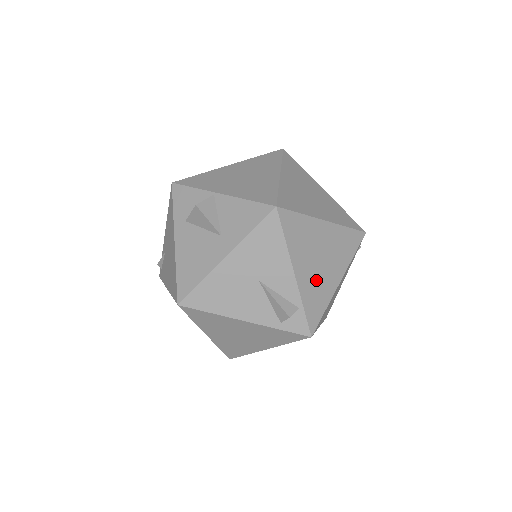
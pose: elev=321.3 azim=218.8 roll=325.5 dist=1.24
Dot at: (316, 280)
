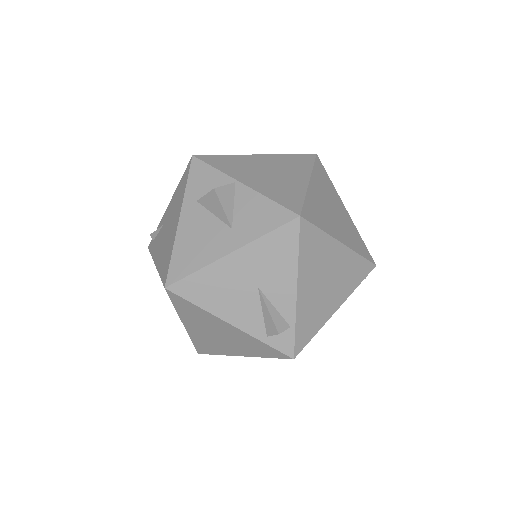
Dot at: (315, 302)
